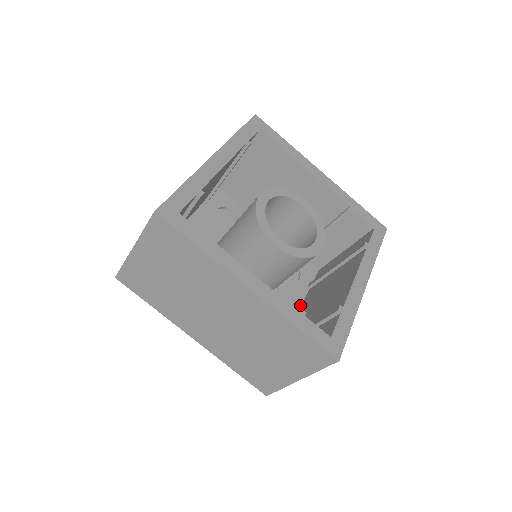
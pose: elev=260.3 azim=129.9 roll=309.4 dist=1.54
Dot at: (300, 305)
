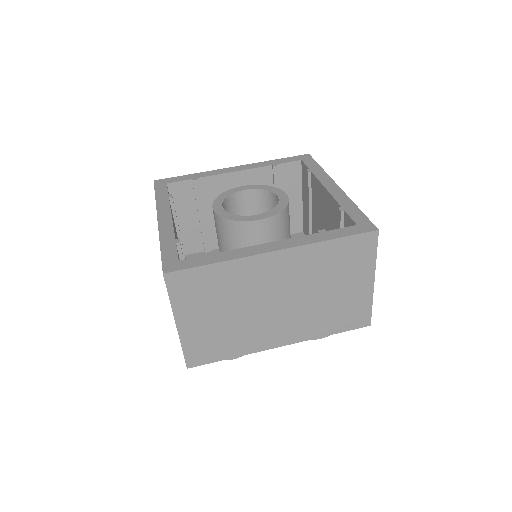
Dot at: occluded
